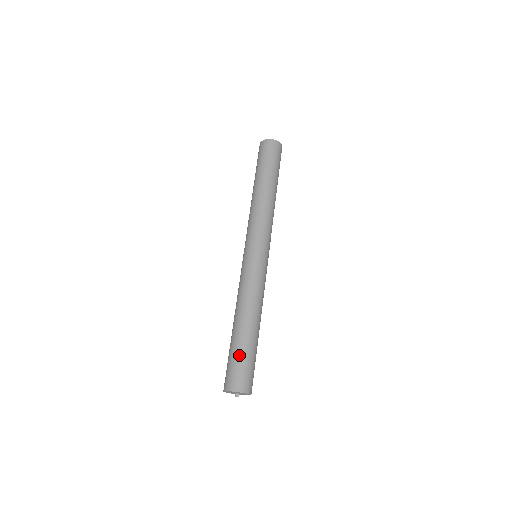
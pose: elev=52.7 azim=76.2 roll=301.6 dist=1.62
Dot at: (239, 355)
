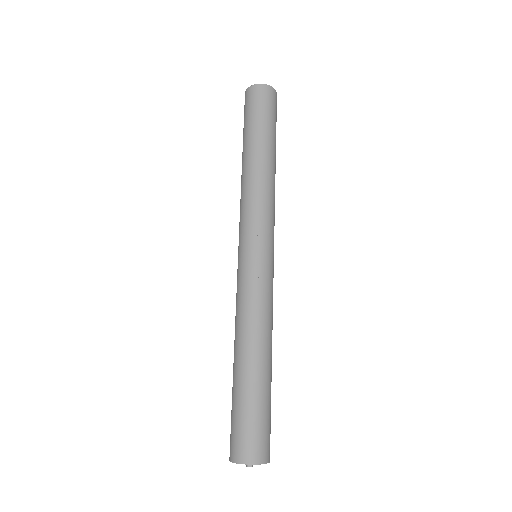
Dot at: (245, 408)
